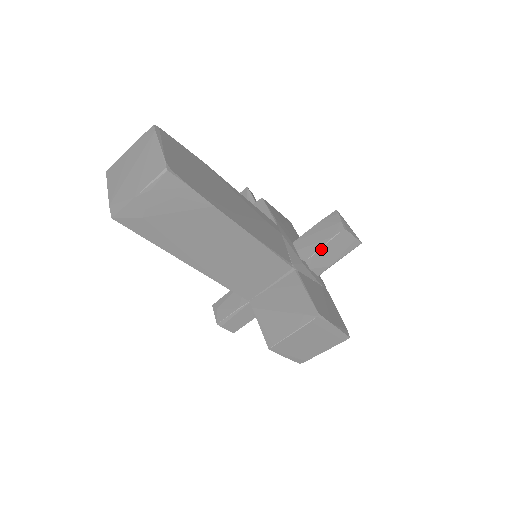
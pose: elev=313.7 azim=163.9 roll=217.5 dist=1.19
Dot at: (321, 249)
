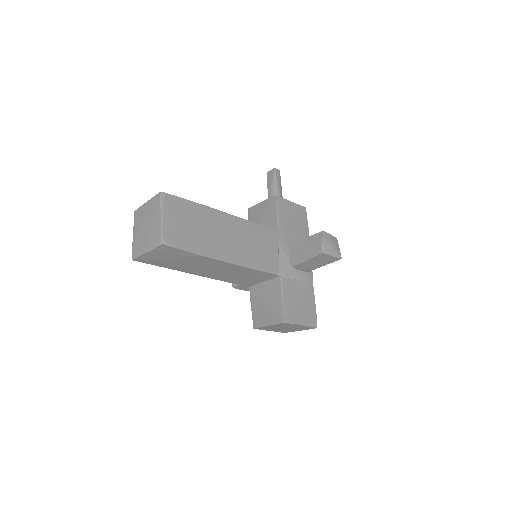
Dot at: (305, 261)
